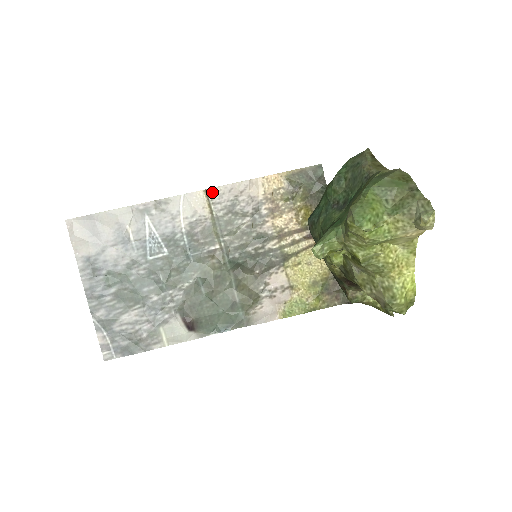
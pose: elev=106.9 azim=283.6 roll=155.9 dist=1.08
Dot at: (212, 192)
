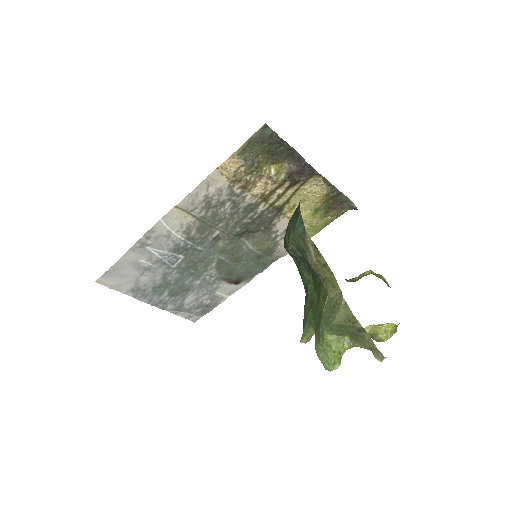
Dot at: (183, 205)
